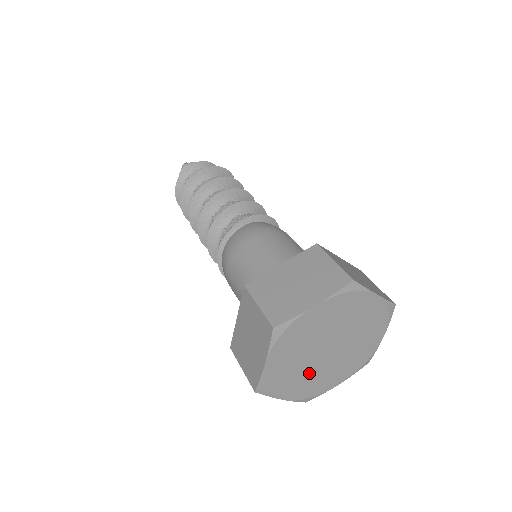
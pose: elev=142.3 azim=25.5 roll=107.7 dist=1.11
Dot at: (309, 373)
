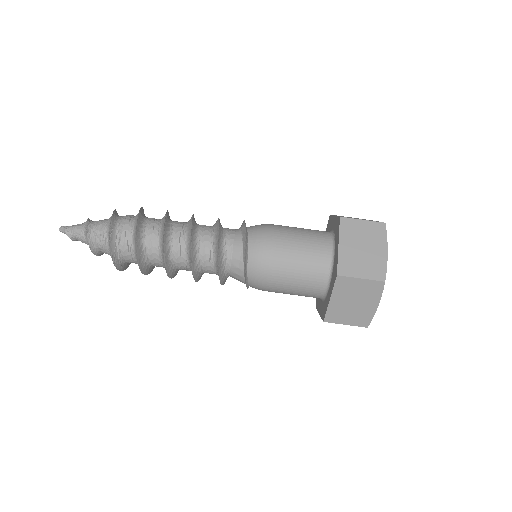
Dot at: occluded
